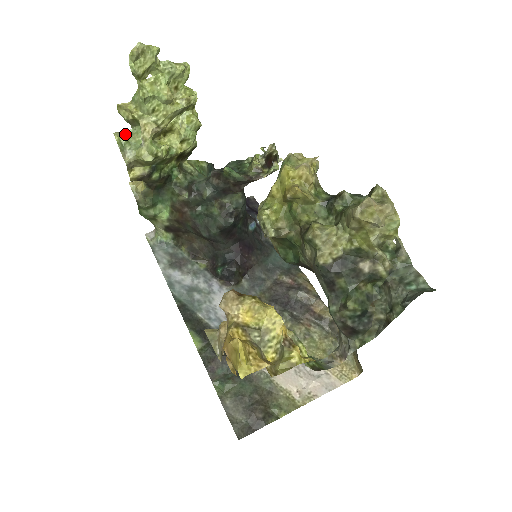
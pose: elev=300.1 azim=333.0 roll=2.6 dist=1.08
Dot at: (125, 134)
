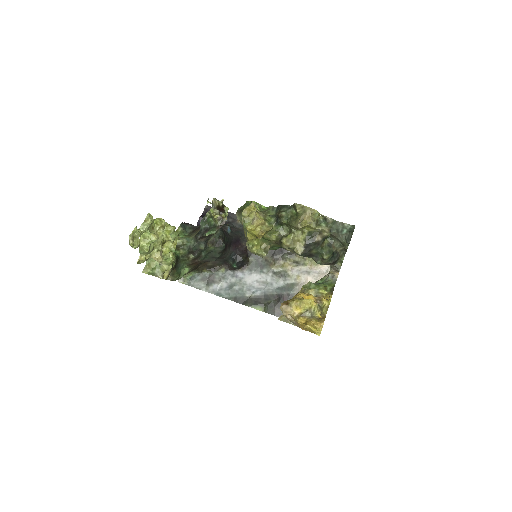
Dot at: (147, 267)
